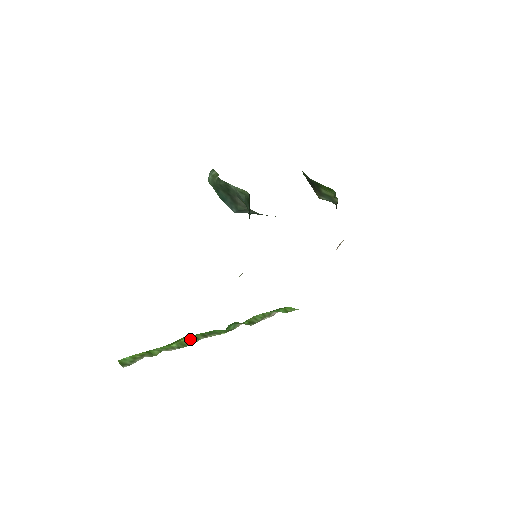
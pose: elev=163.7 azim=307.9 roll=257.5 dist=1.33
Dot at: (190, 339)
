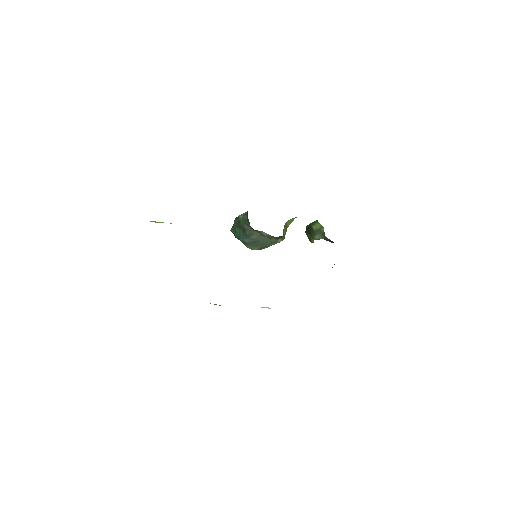
Dot at: occluded
